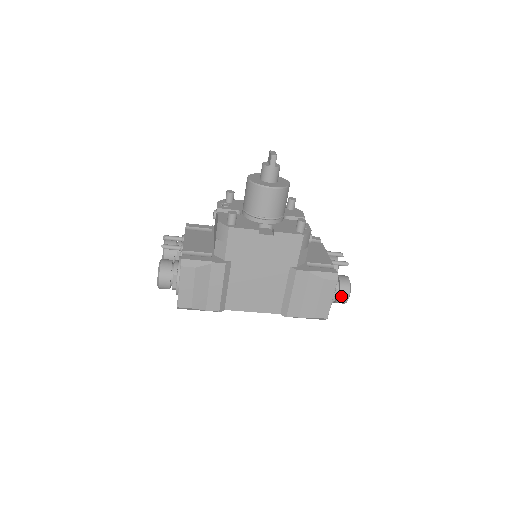
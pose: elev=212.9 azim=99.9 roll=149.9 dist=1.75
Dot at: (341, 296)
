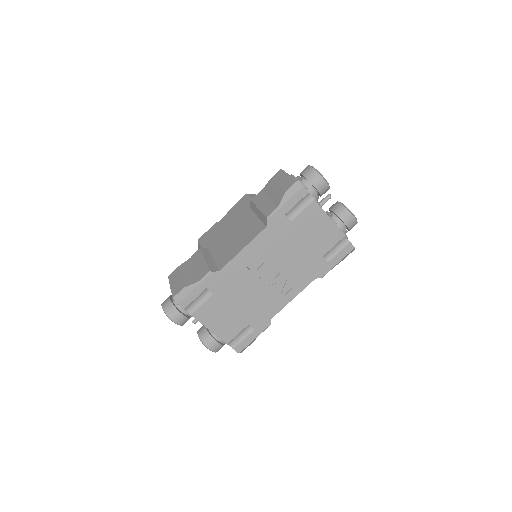
Dot at: (303, 172)
